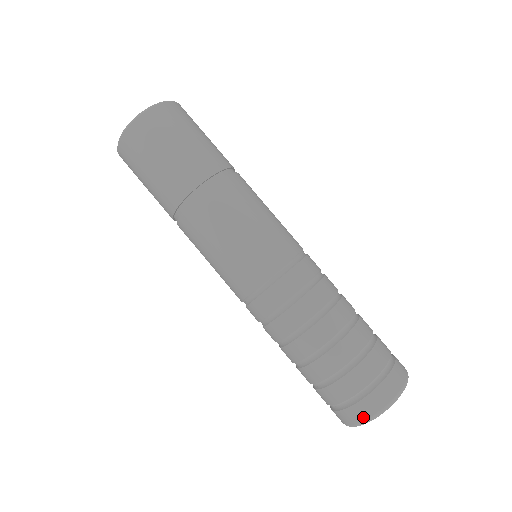
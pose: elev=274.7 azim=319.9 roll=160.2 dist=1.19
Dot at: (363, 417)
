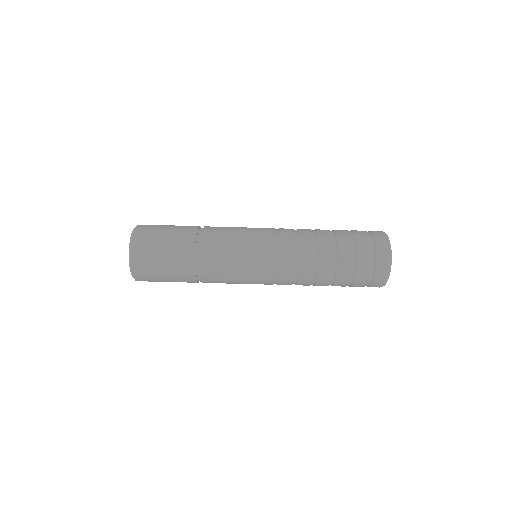
Dot at: (381, 285)
